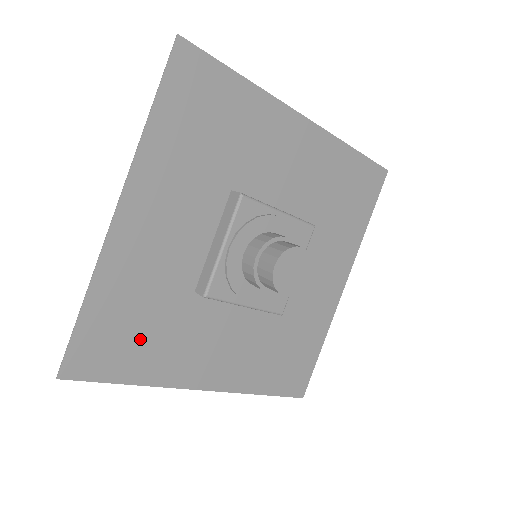
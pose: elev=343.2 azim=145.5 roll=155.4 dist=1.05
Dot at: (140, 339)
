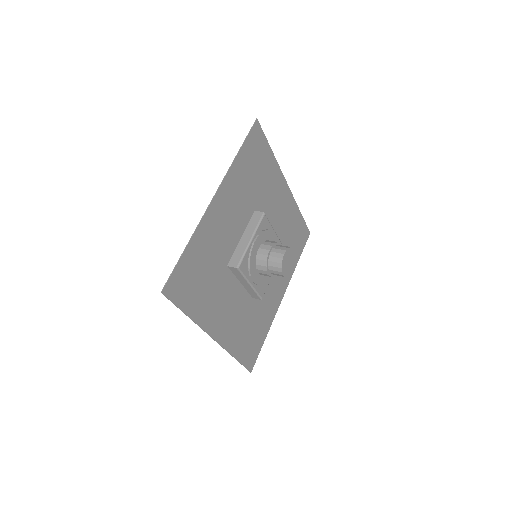
Dot at: (200, 285)
